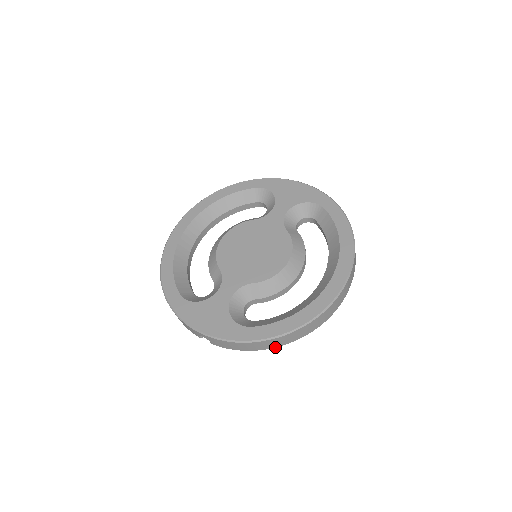
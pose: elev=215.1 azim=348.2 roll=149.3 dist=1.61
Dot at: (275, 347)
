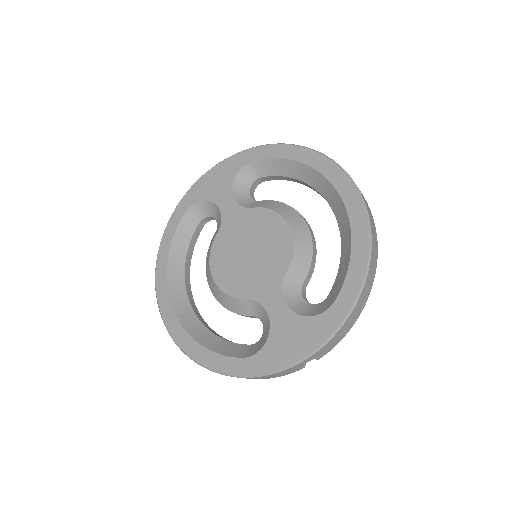
Dot at: (369, 293)
